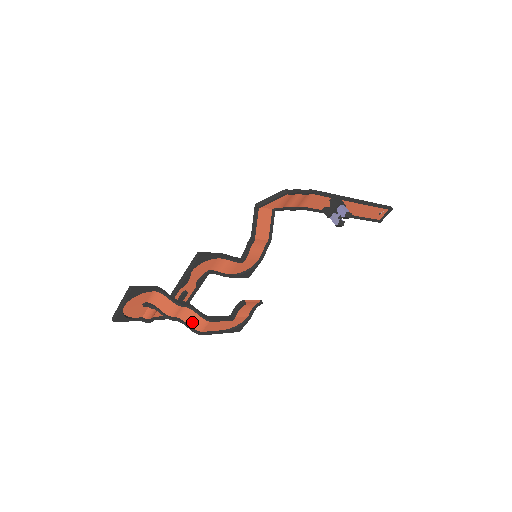
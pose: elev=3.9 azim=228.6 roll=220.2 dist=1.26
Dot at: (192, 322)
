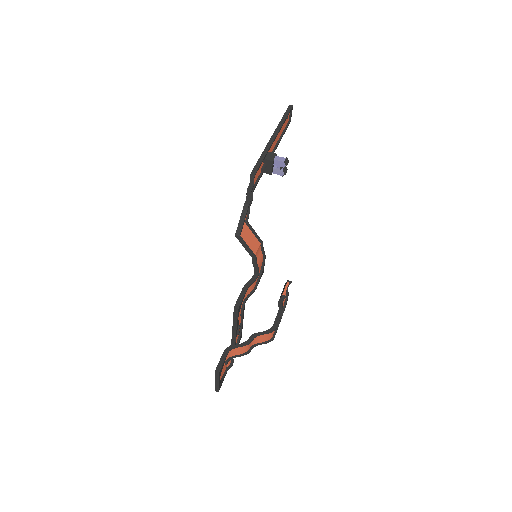
Dot at: (263, 340)
